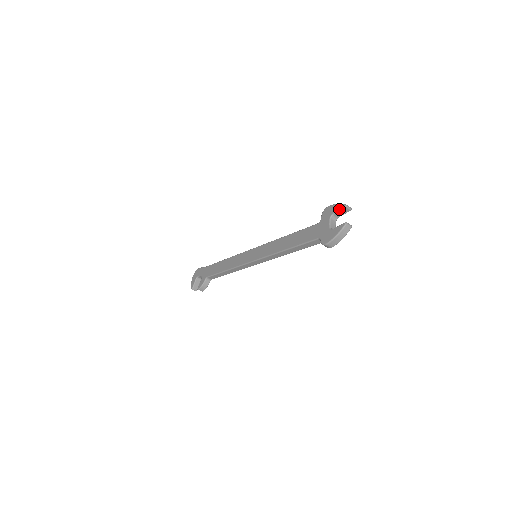
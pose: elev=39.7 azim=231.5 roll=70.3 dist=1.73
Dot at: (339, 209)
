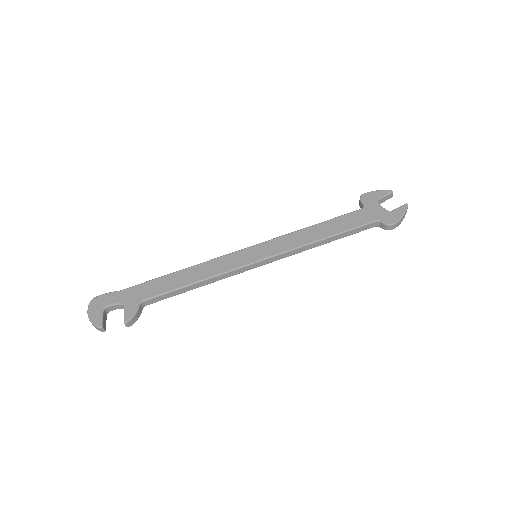
Dot at: (386, 194)
